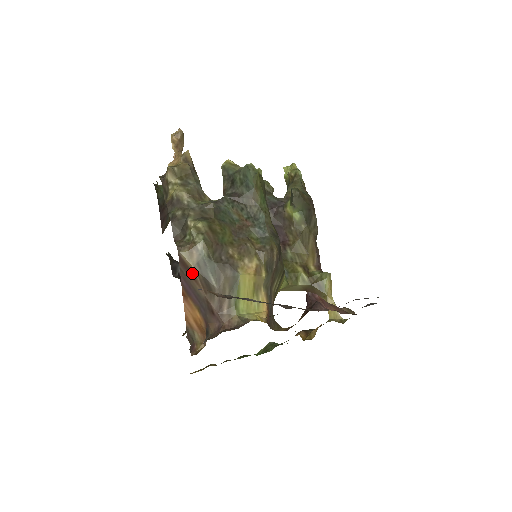
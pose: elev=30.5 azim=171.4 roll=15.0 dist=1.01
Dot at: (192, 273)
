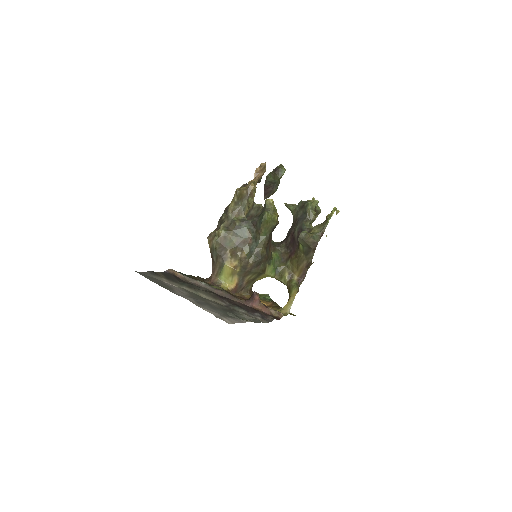
Dot at: (210, 249)
